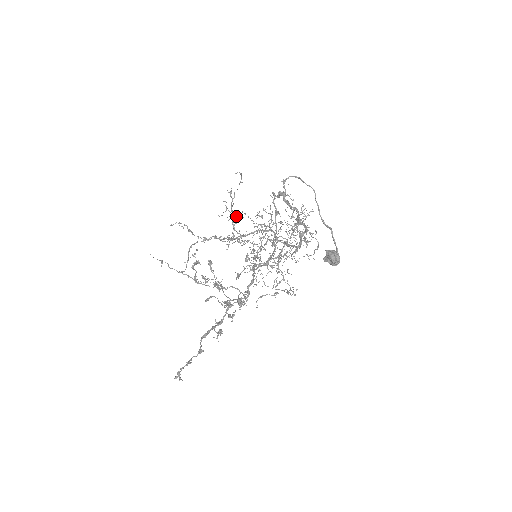
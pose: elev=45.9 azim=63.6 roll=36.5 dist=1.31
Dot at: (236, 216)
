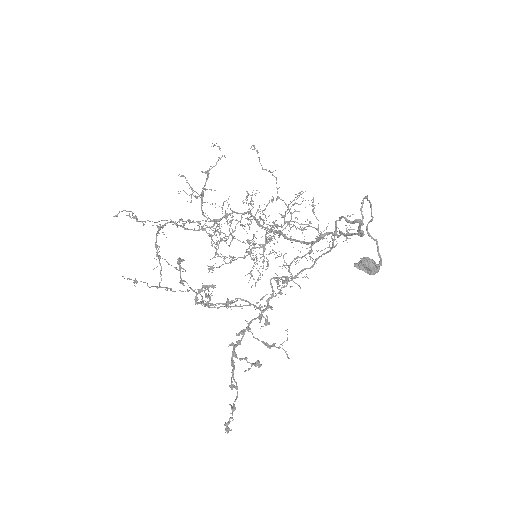
Dot at: (215, 203)
